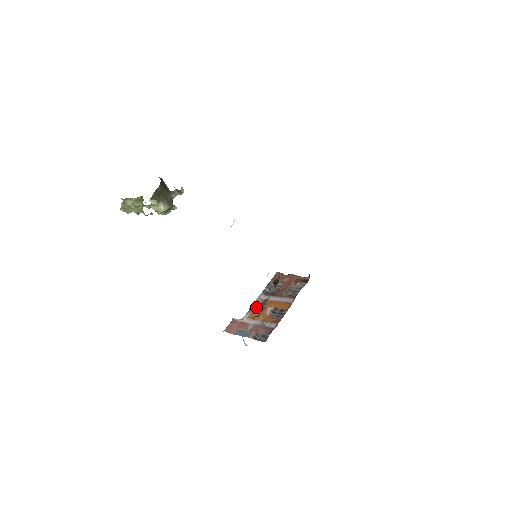
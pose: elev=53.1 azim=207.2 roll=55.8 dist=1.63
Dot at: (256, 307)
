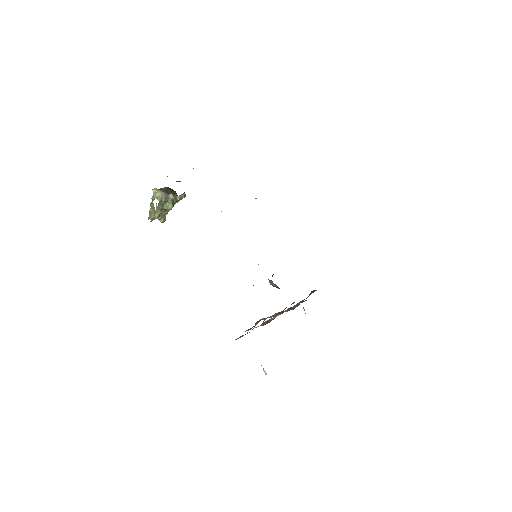
Dot at: (269, 321)
